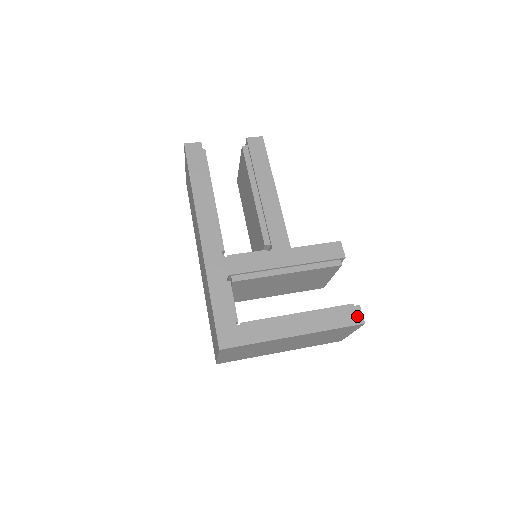
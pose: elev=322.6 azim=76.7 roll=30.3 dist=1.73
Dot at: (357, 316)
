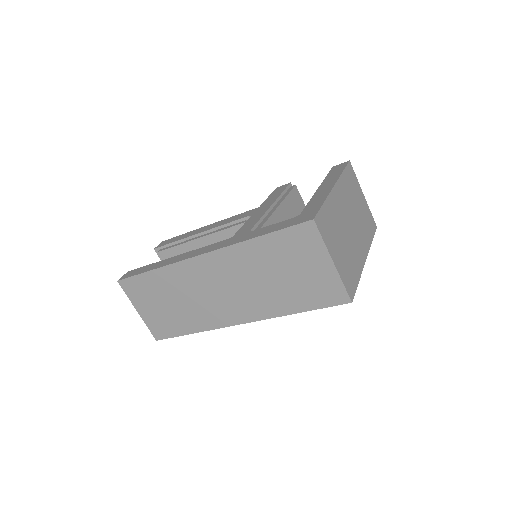
Dot at: (341, 165)
